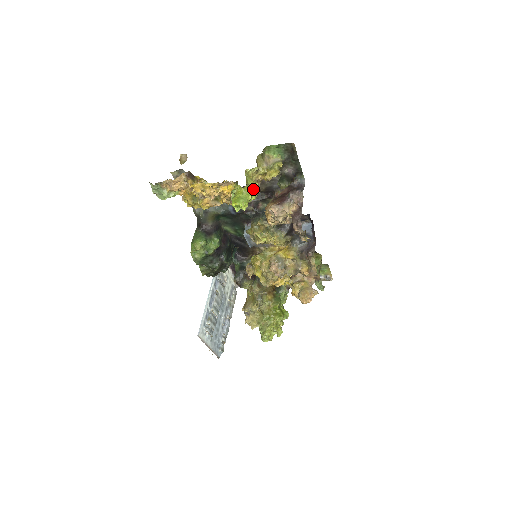
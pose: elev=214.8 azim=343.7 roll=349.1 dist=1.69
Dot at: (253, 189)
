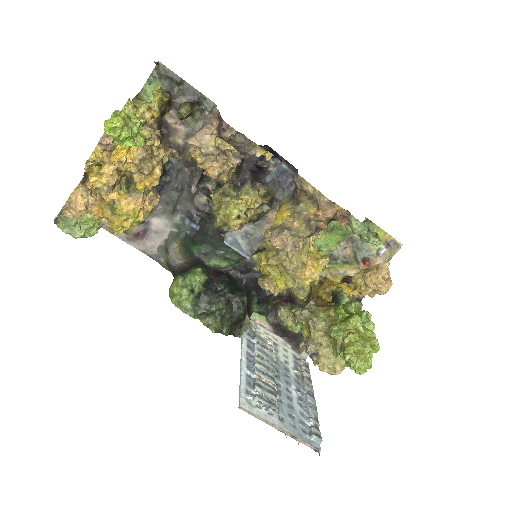
Dot at: (131, 115)
